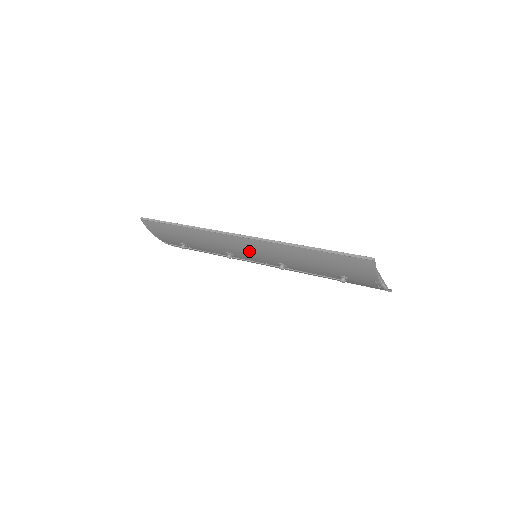
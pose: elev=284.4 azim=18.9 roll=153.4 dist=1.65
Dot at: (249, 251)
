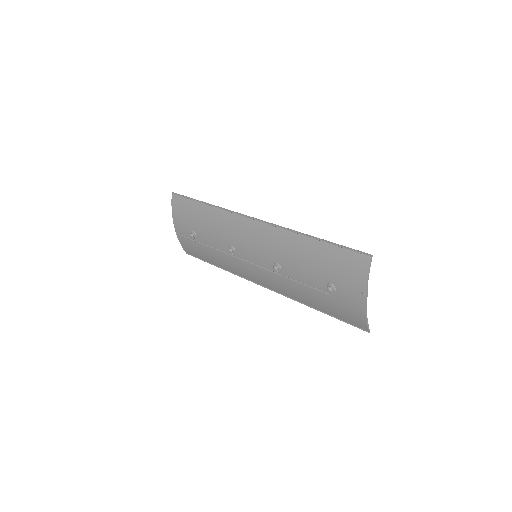
Dot at: (254, 242)
